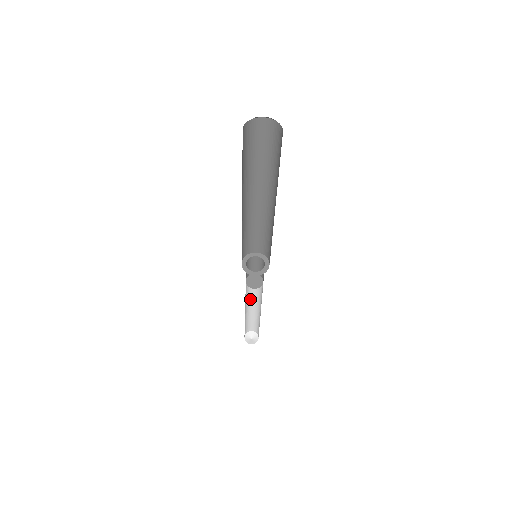
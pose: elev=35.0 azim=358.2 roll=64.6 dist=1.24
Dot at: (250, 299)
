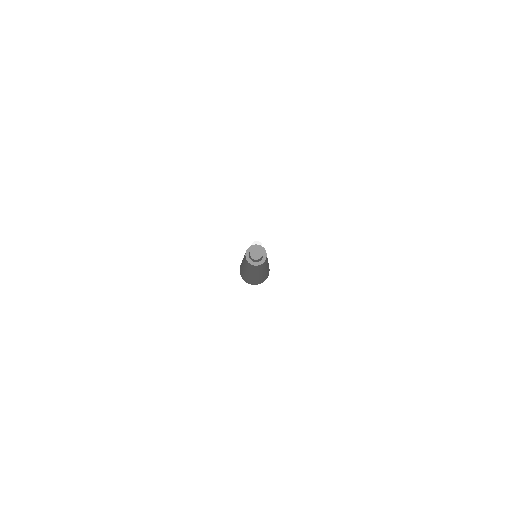
Dot at: occluded
